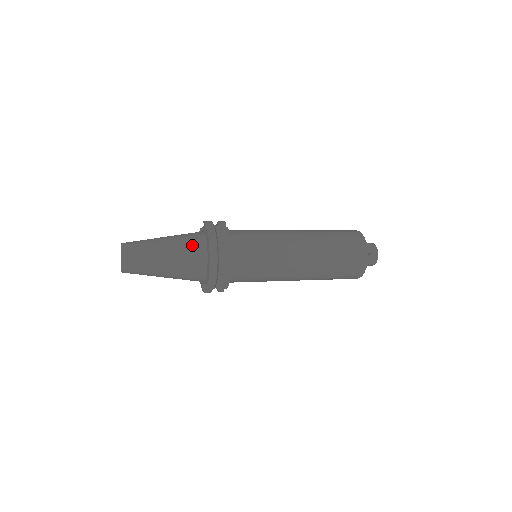
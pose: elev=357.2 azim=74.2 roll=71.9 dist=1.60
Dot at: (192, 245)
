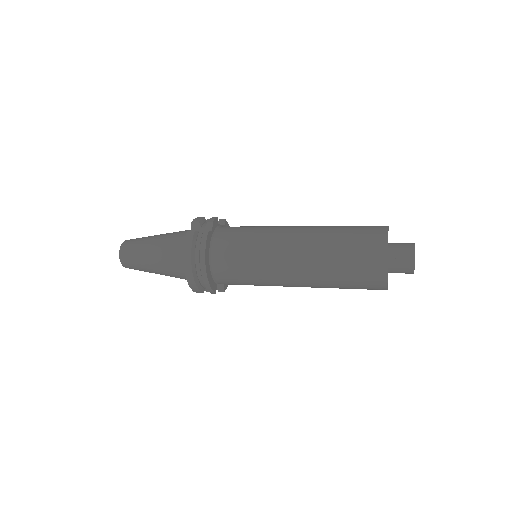
Dot at: (176, 249)
